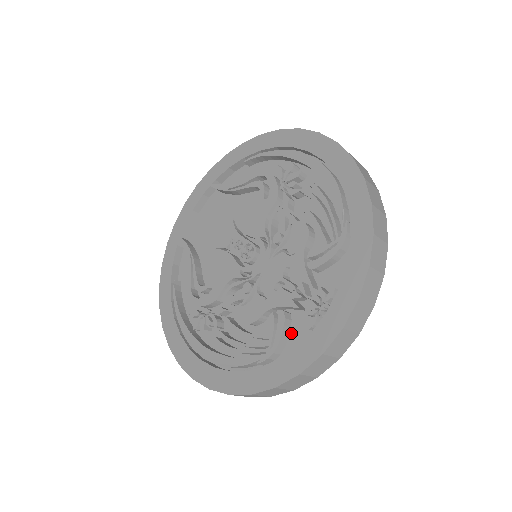
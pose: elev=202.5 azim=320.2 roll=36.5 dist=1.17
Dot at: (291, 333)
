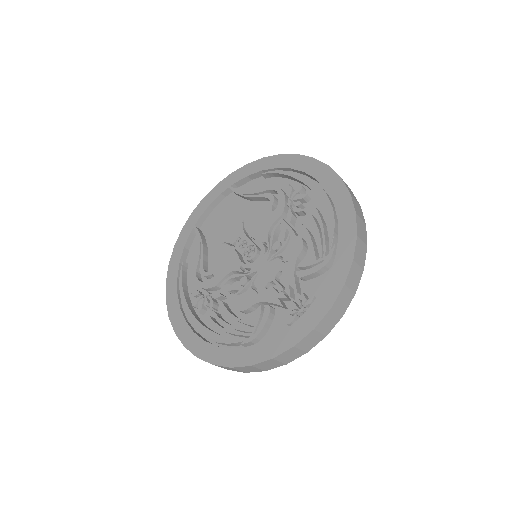
Dot at: (272, 325)
